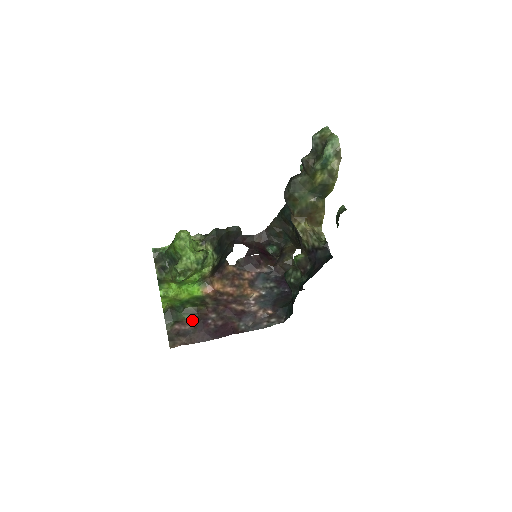
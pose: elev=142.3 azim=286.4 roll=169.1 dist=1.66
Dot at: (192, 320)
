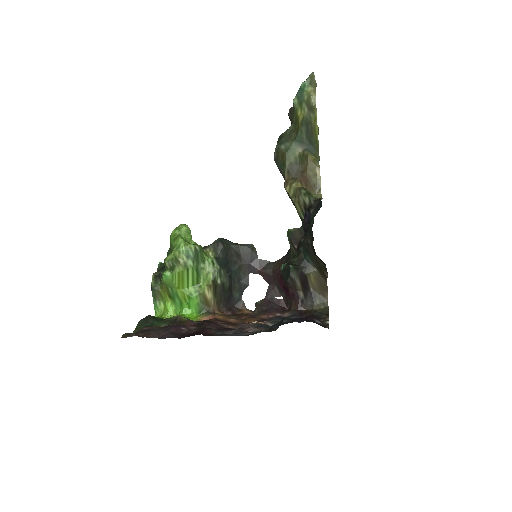
Dot at: occluded
